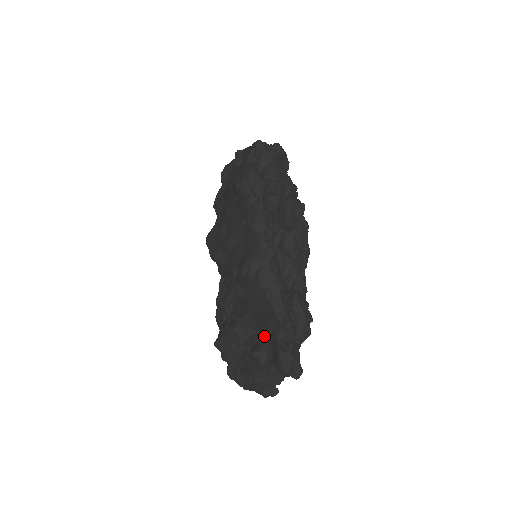
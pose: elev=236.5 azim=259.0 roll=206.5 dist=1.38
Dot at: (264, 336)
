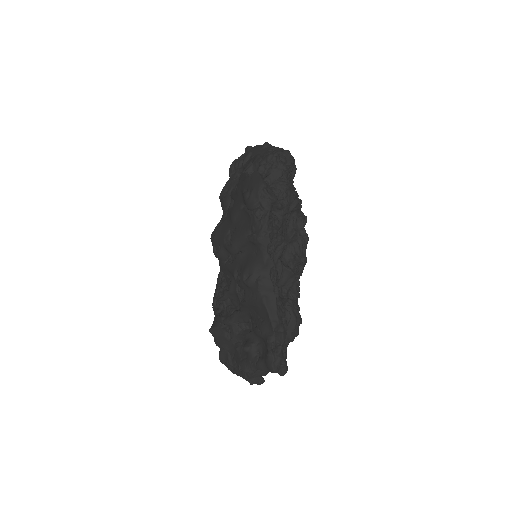
Dot at: occluded
